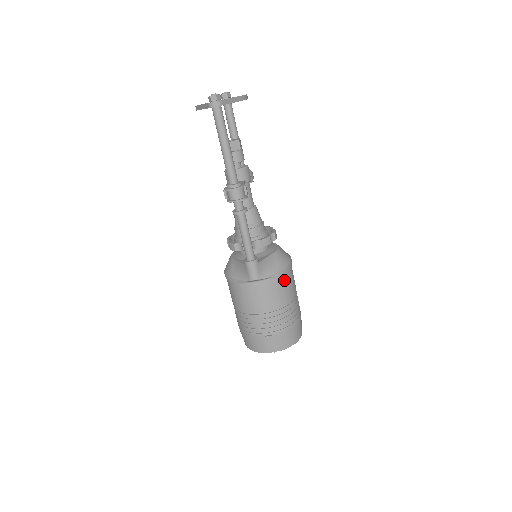
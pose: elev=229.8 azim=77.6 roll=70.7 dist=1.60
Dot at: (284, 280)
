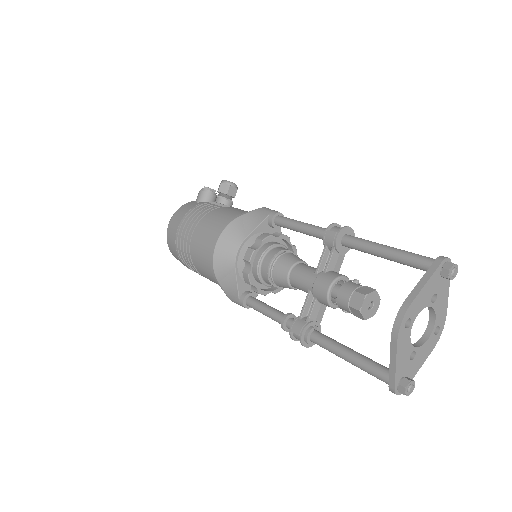
Dot at: occluded
